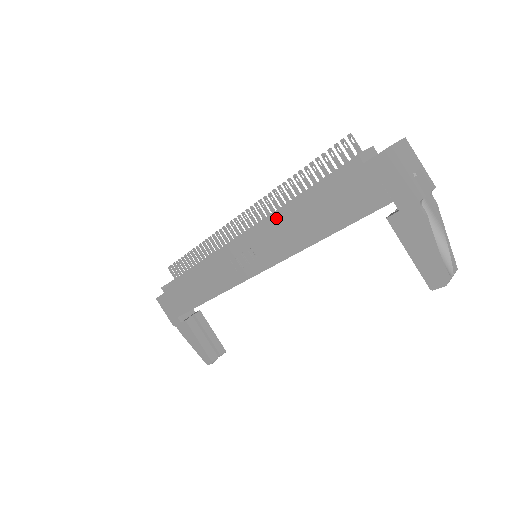
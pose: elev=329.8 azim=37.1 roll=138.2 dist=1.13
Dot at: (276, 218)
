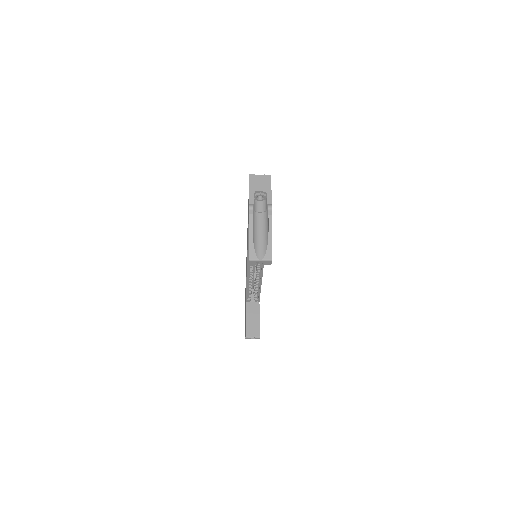
Dot at: occluded
